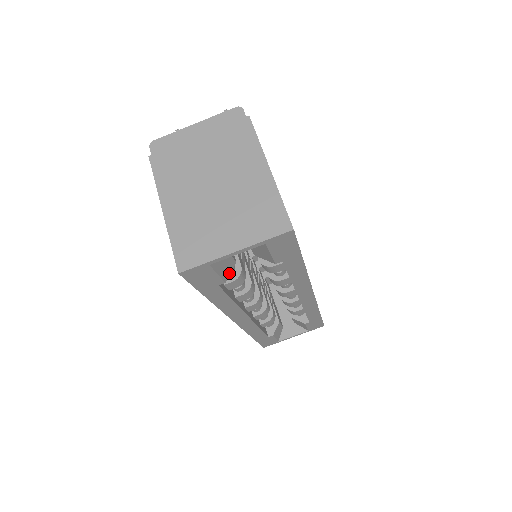
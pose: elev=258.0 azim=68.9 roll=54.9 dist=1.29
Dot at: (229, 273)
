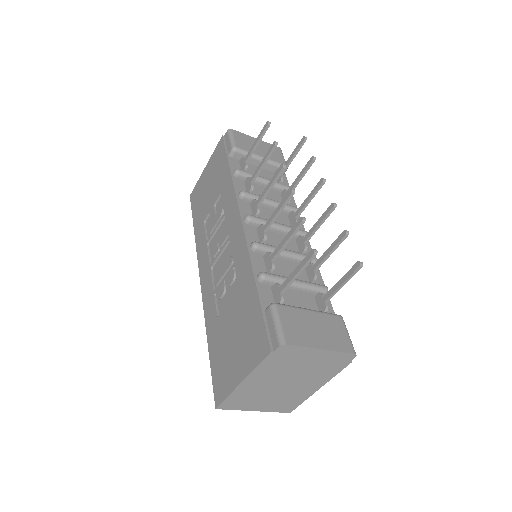
Dot at: occluded
